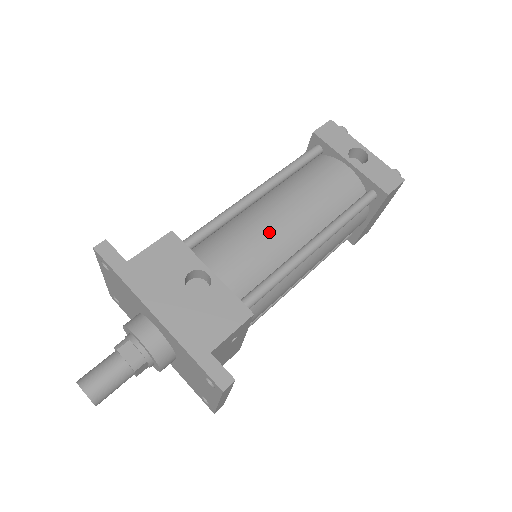
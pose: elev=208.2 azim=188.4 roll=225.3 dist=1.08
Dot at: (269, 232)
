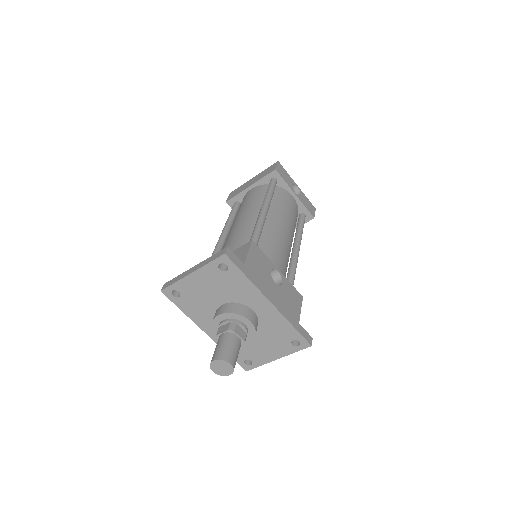
Dot at: (284, 241)
